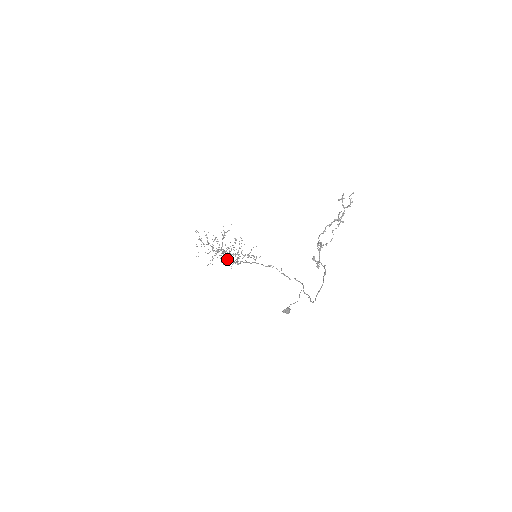
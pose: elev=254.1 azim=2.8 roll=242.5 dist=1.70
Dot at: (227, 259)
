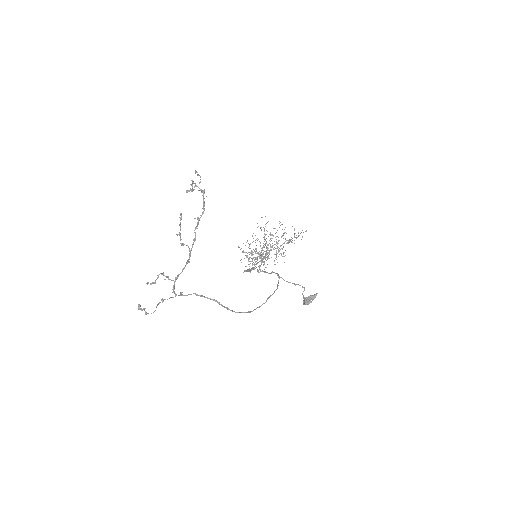
Dot at: (269, 258)
